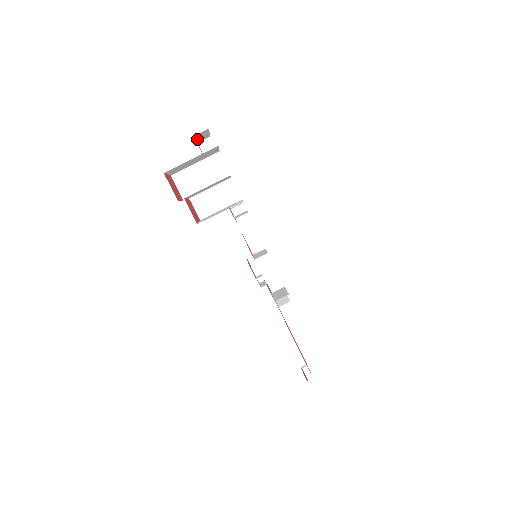
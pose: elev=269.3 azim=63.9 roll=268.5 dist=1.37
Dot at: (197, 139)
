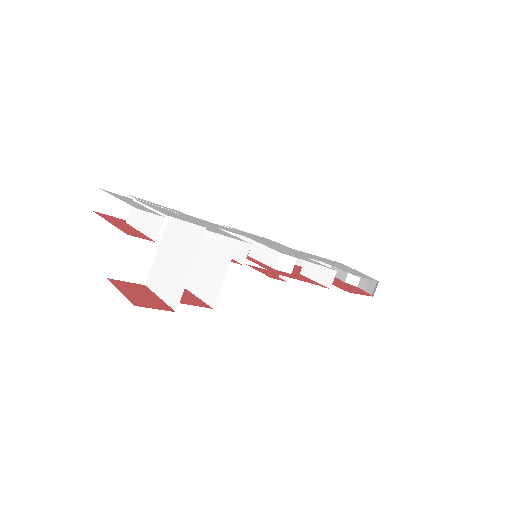
Dot at: occluded
